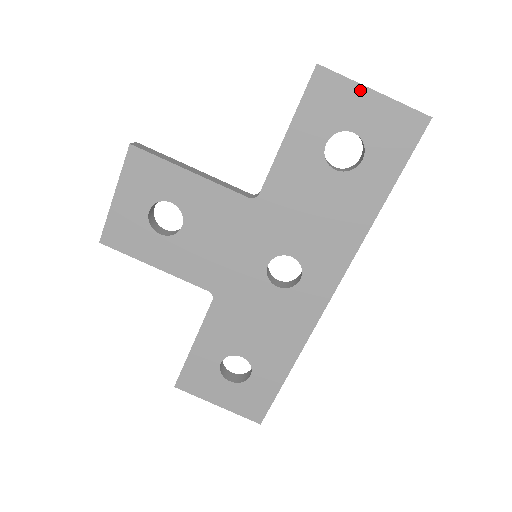
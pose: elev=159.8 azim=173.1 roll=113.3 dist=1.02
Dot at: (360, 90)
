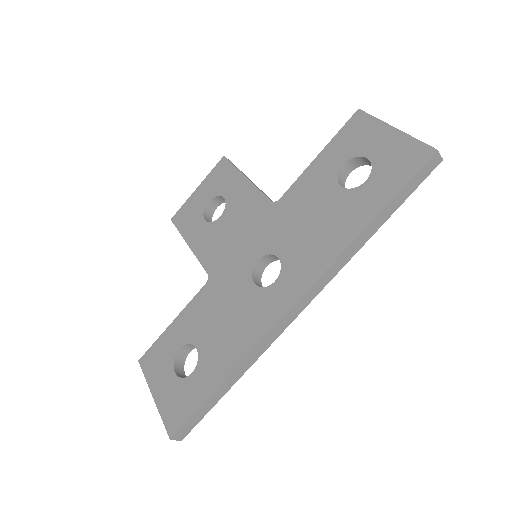
Dot at: (383, 127)
